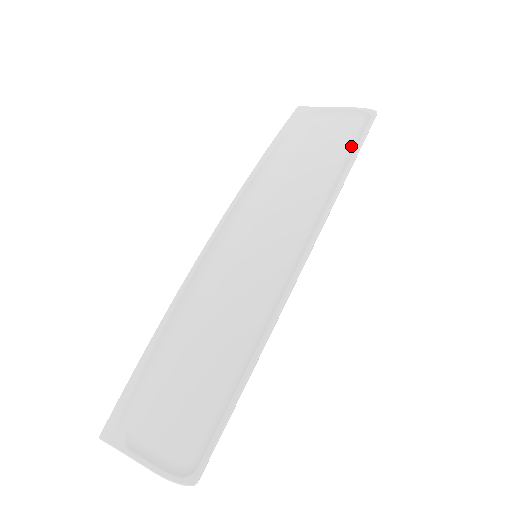
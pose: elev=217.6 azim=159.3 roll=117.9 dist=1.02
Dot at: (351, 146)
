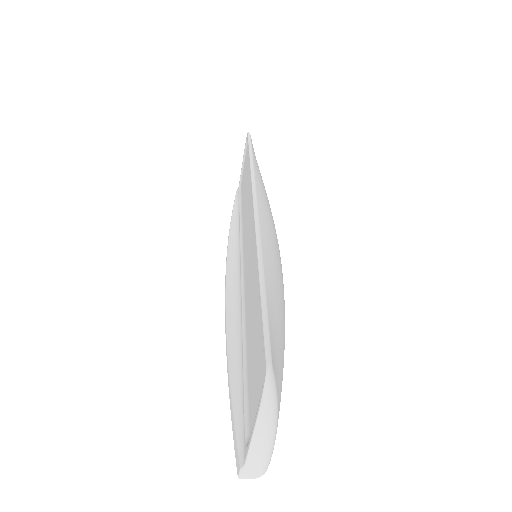
Dot at: (248, 155)
